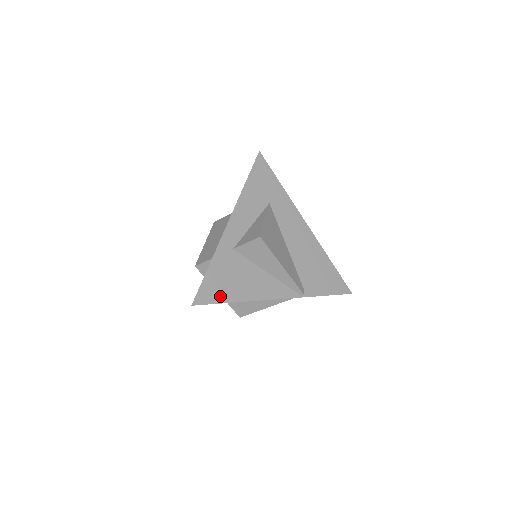
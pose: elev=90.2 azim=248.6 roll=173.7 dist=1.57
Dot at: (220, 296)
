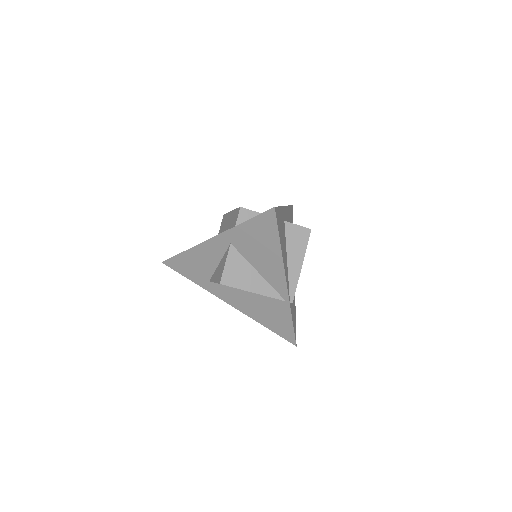
Dot at: (279, 229)
